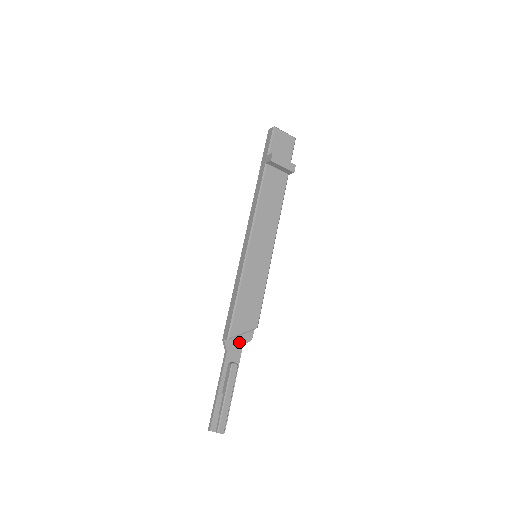
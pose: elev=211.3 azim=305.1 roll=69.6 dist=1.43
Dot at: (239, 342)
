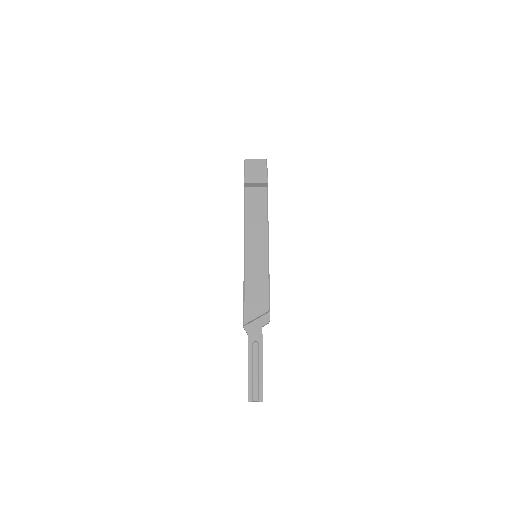
Dot at: (258, 326)
